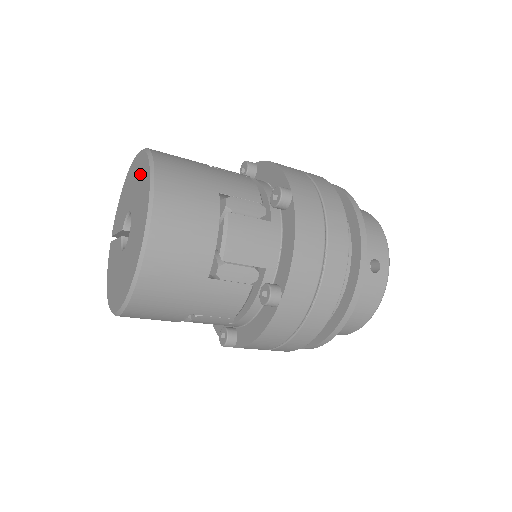
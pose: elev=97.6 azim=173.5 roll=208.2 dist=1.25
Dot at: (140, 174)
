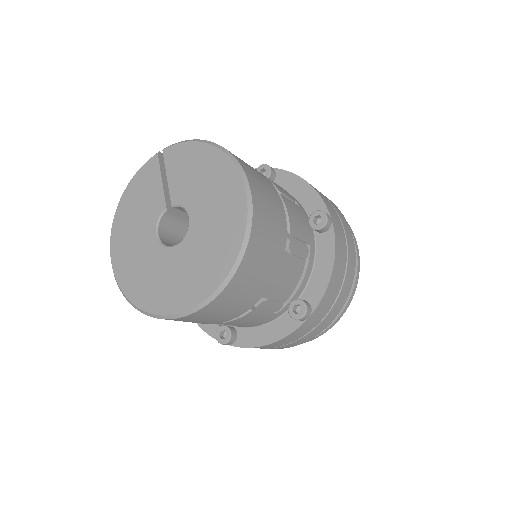
Dot at: (223, 232)
